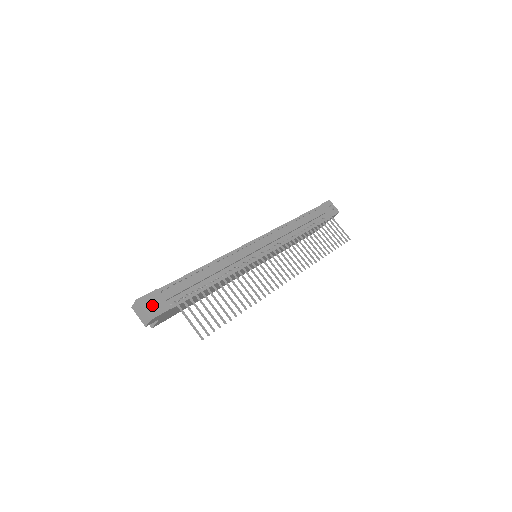
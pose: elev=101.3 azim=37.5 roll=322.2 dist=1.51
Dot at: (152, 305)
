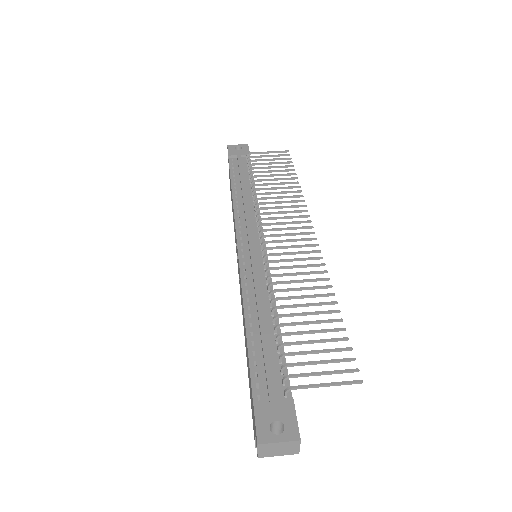
Dot at: (274, 425)
